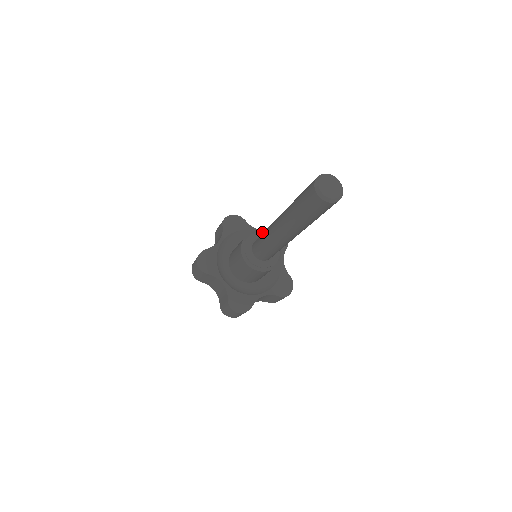
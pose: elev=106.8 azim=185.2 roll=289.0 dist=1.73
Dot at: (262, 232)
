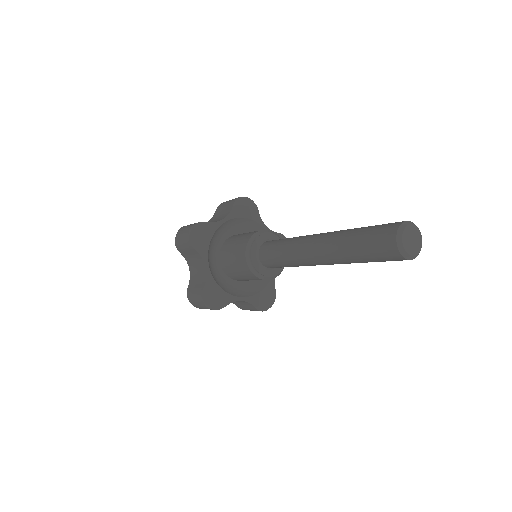
Dot at: (277, 235)
